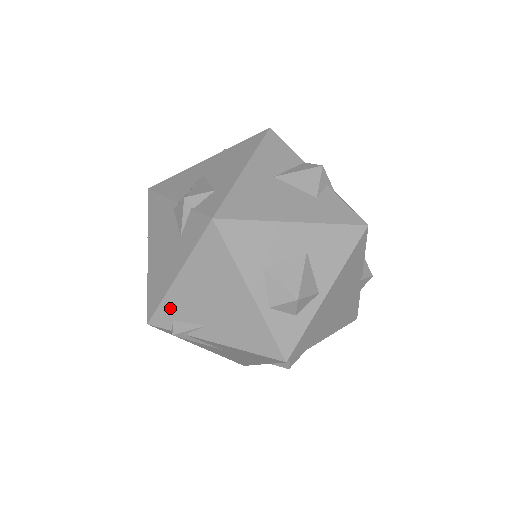
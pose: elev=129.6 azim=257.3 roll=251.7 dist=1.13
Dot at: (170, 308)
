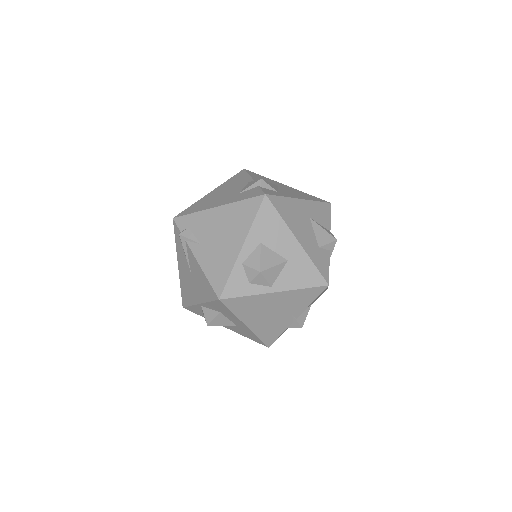
Dot at: (194, 220)
